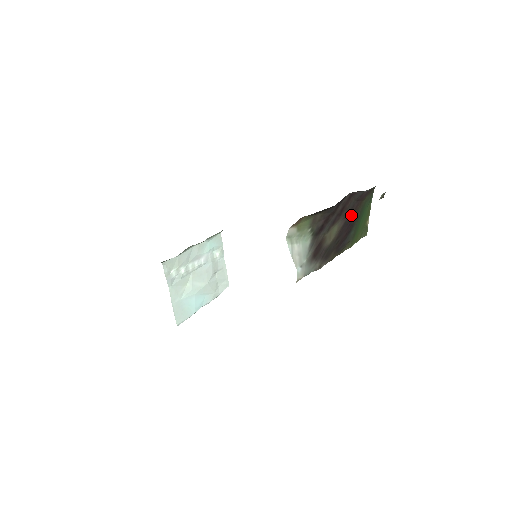
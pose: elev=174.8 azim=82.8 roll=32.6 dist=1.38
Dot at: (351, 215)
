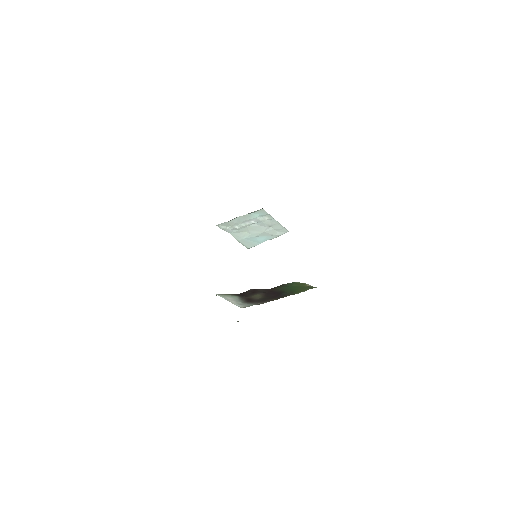
Dot at: (269, 291)
